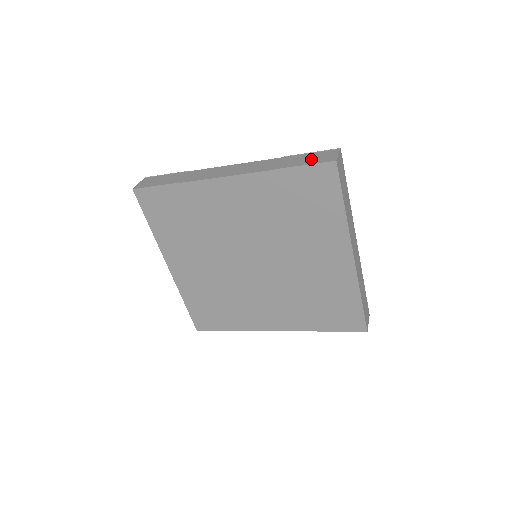
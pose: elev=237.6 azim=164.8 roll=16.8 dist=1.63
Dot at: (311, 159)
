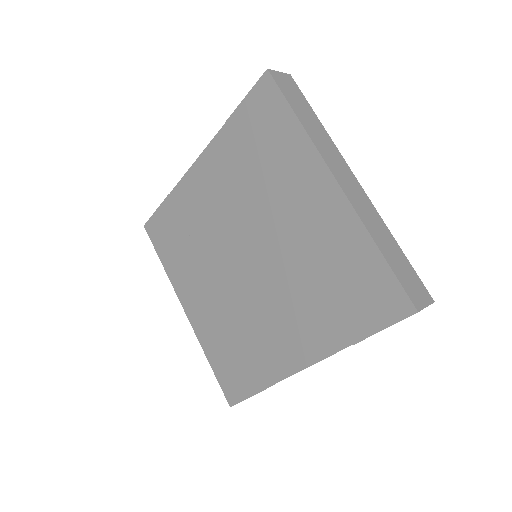
Dot at: occluded
